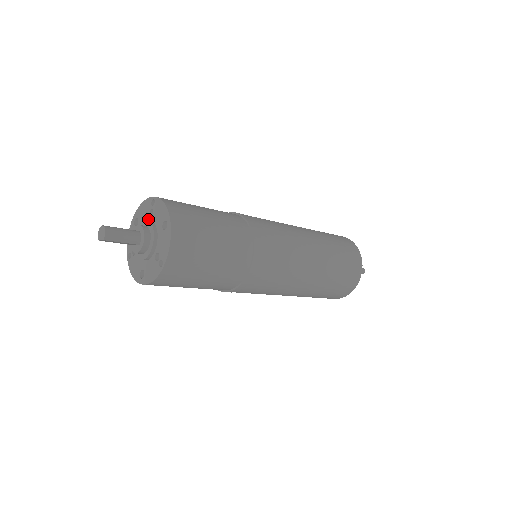
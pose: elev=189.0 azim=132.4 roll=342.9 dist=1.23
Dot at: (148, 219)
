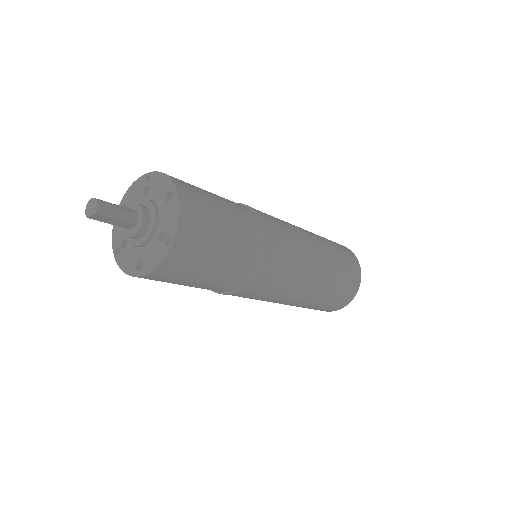
Dot at: (142, 199)
